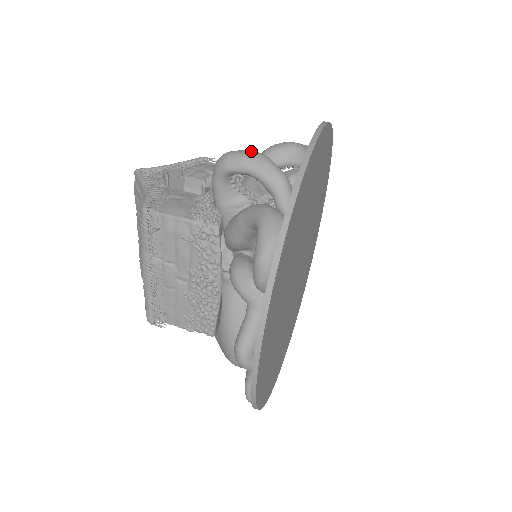
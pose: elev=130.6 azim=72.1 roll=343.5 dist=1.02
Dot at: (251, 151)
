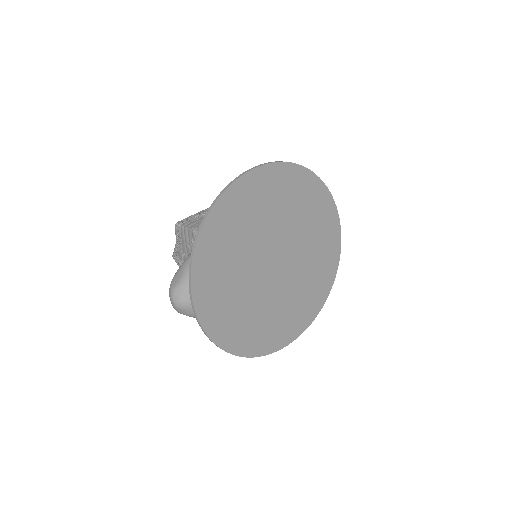
Dot at: occluded
